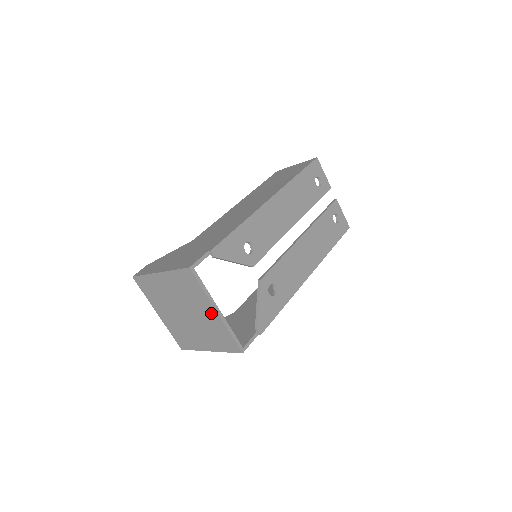
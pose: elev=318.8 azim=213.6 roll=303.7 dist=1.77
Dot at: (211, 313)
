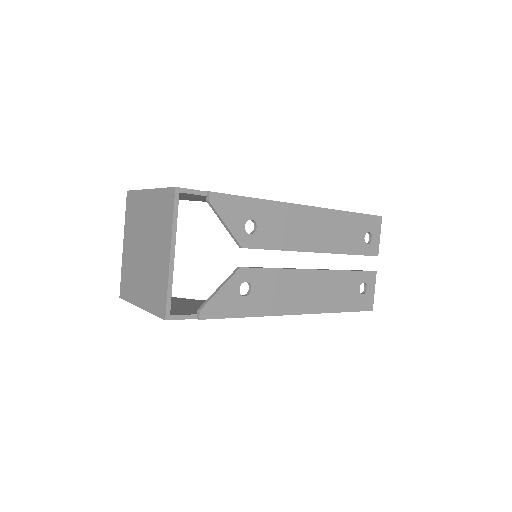
Dot at: (165, 254)
